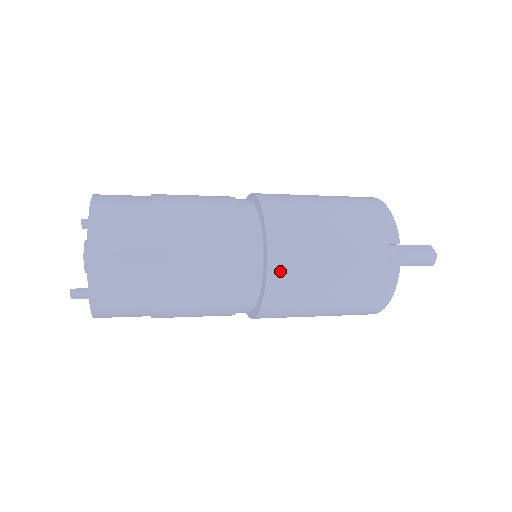
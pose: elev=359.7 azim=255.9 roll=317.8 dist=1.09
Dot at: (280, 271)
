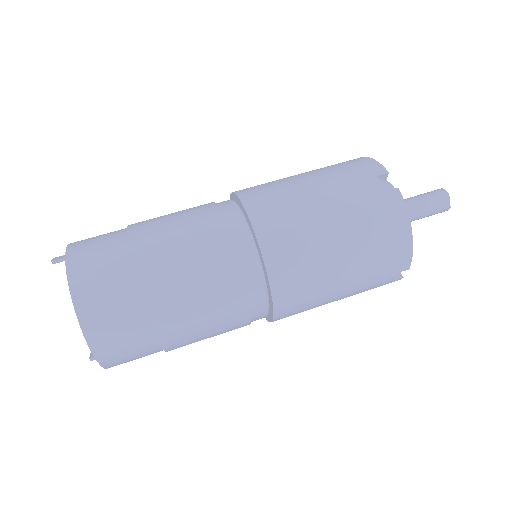
Dot at: occluded
